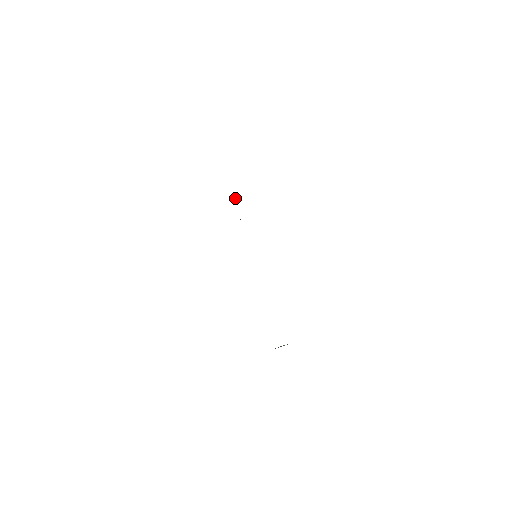
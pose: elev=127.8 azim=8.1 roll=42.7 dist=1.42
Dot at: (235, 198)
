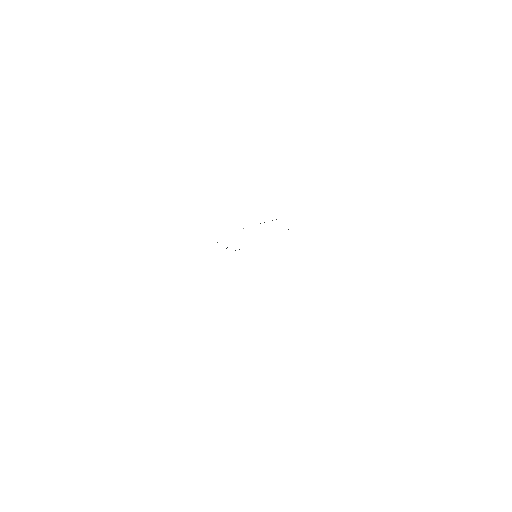
Dot at: (217, 242)
